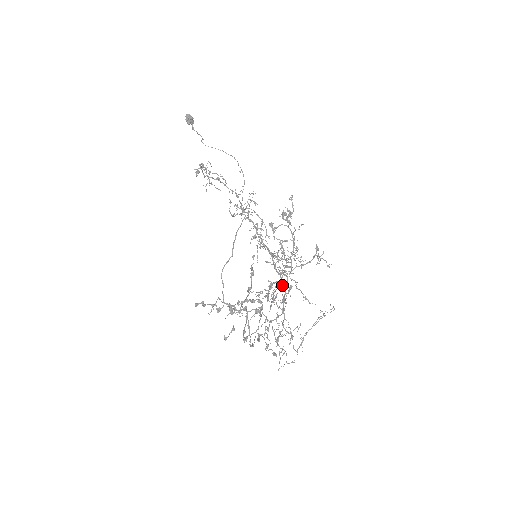
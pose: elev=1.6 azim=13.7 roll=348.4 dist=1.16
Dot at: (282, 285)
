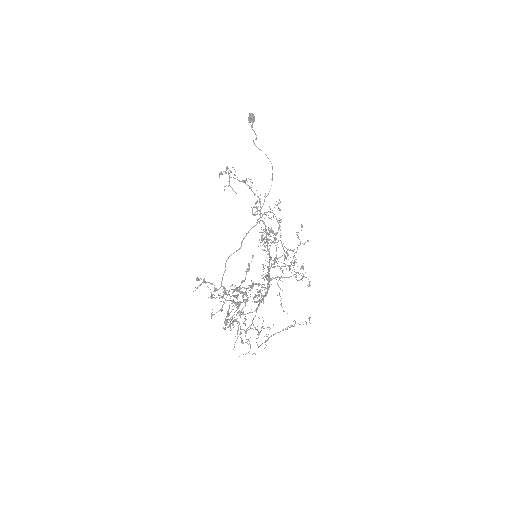
Dot at: occluded
